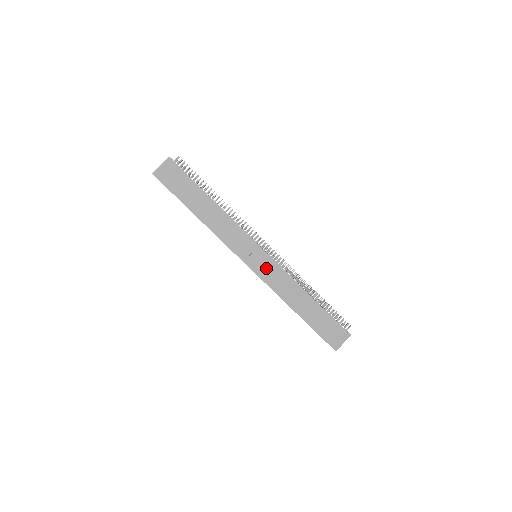
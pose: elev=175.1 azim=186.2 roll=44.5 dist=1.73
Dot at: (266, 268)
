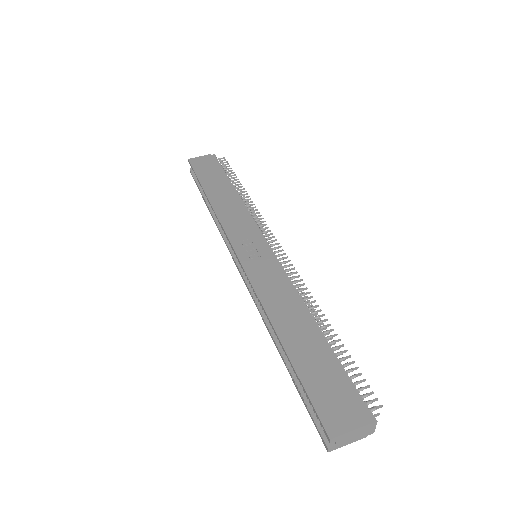
Dot at: (261, 264)
